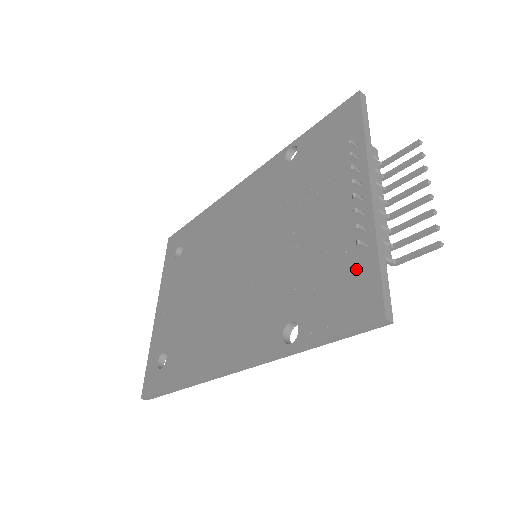
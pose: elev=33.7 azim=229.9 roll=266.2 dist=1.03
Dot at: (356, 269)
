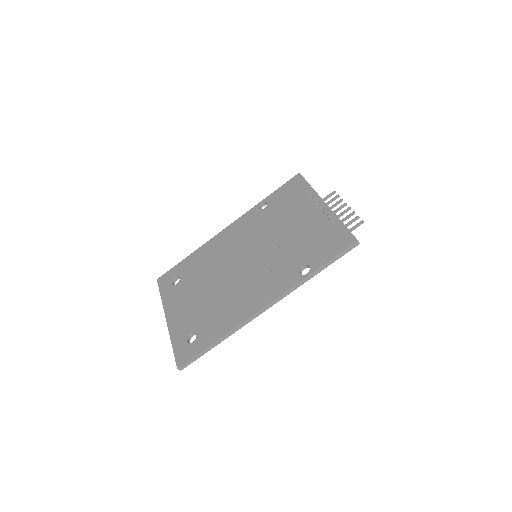
Dot at: (333, 231)
